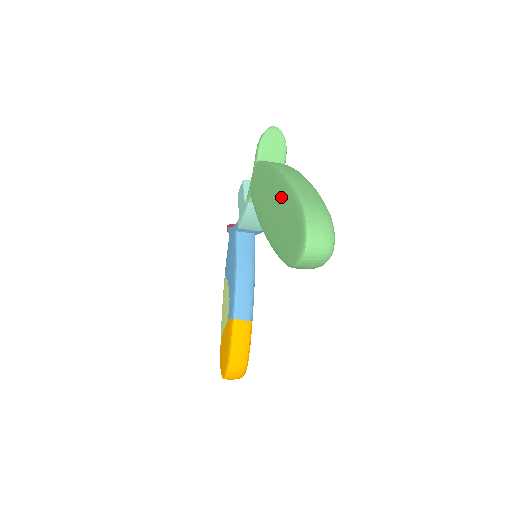
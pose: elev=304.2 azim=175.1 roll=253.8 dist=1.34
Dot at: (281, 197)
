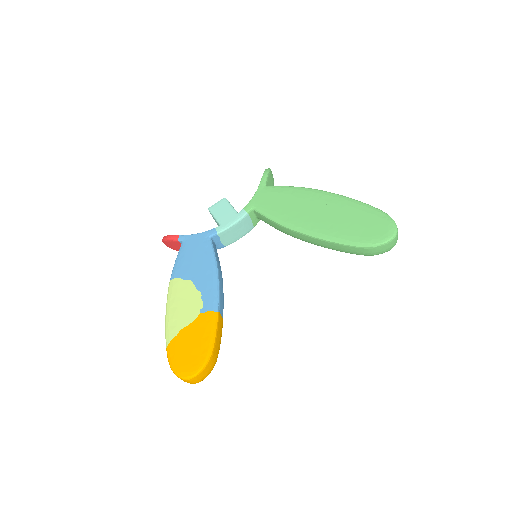
Dot at: (339, 206)
